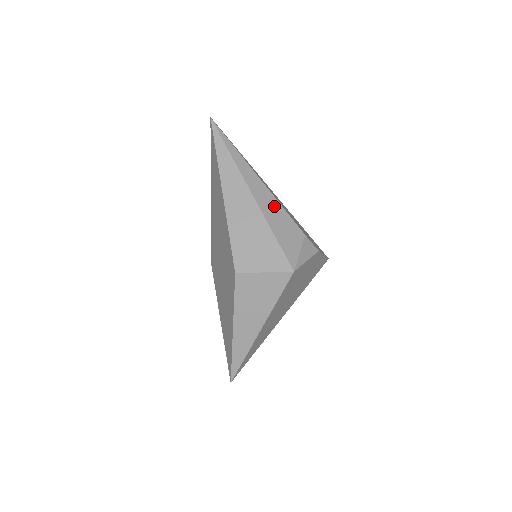
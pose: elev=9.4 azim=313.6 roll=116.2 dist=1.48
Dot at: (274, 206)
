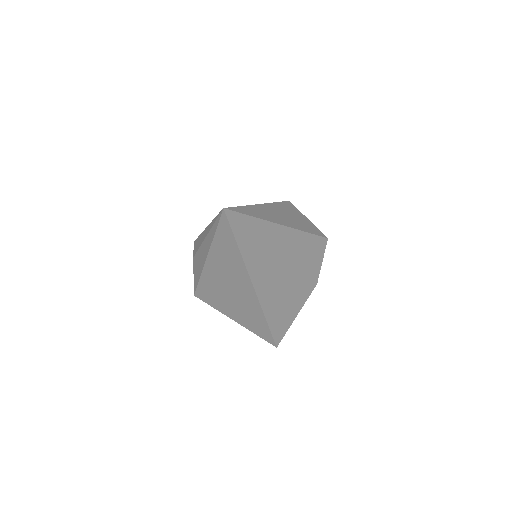
Dot at: occluded
